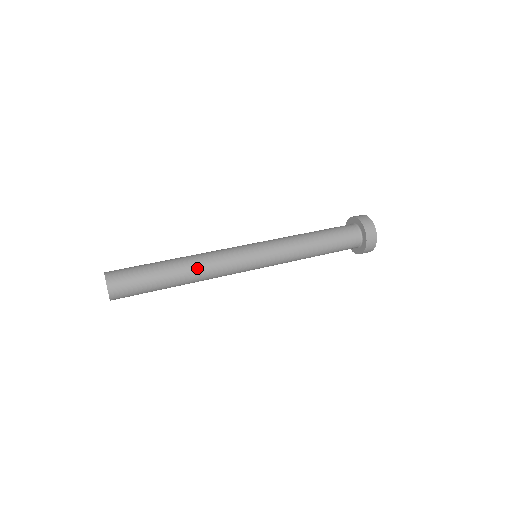
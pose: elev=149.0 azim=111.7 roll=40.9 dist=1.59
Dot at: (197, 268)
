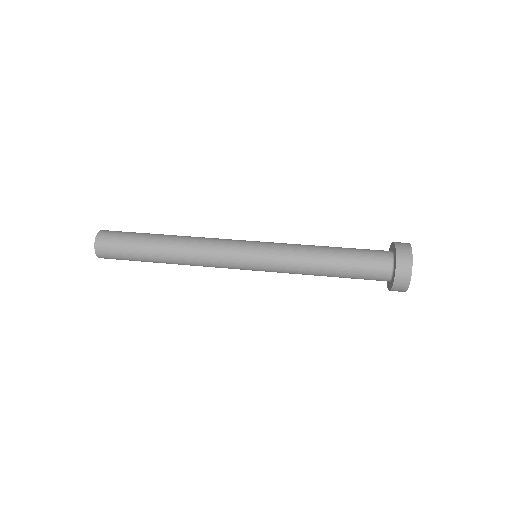
Dot at: (182, 256)
